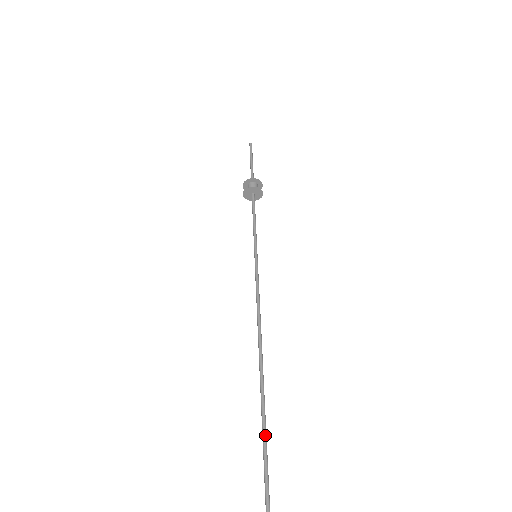
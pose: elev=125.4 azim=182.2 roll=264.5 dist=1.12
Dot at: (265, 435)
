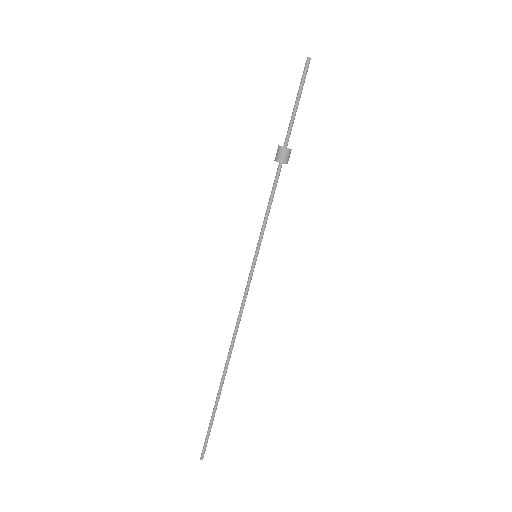
Dot at: (213, 416)
